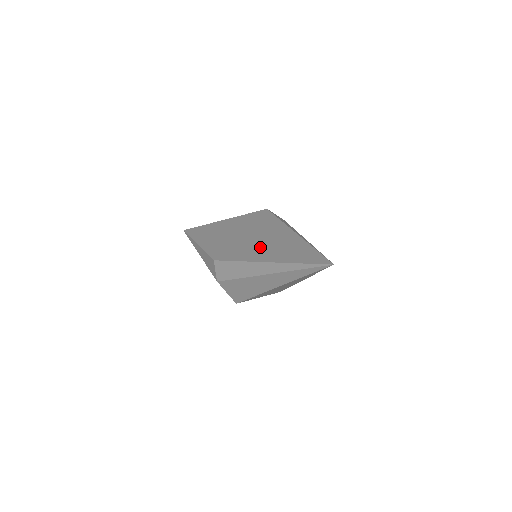
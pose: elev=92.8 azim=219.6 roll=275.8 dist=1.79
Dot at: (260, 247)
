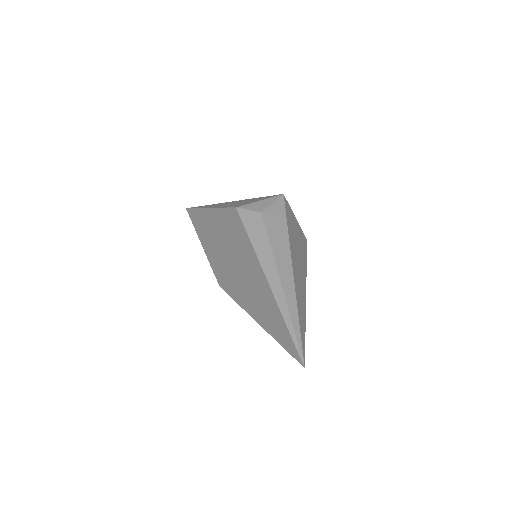
Dot at: (246, 289)
